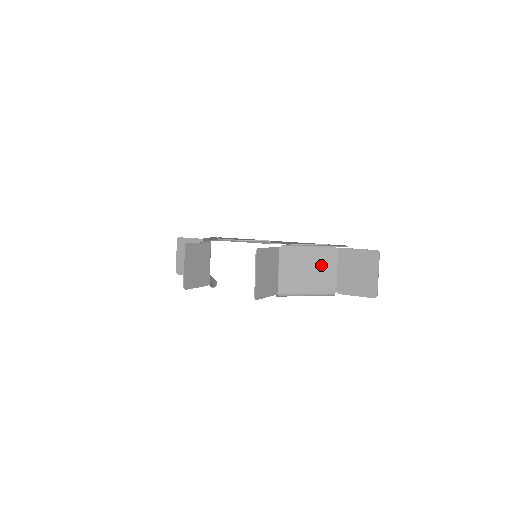
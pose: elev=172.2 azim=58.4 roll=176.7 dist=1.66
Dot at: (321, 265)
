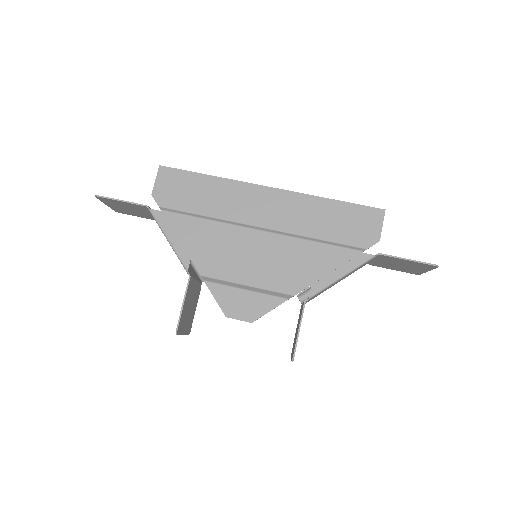
Dot at: occluded
